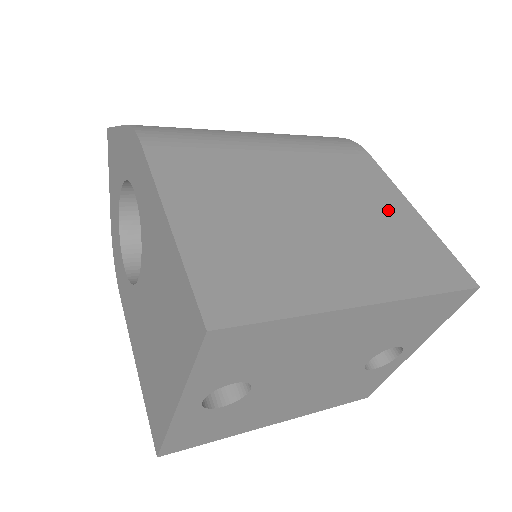
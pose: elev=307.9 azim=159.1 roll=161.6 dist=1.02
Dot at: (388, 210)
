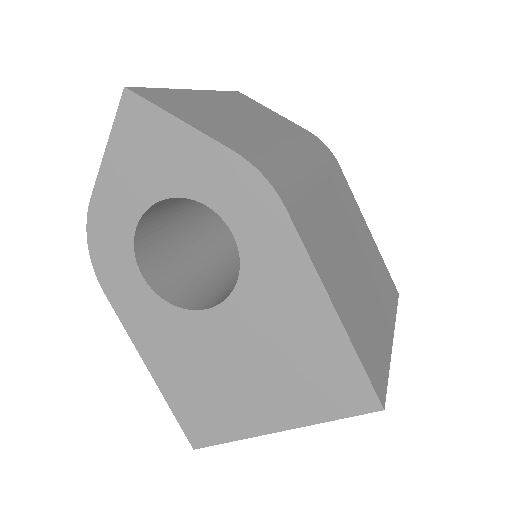
Dot at: (366, 236)
